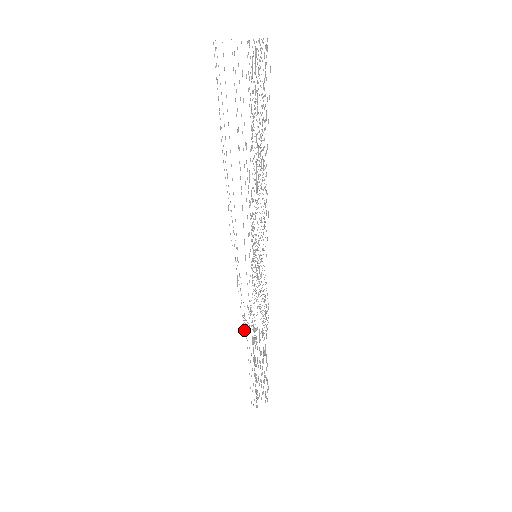
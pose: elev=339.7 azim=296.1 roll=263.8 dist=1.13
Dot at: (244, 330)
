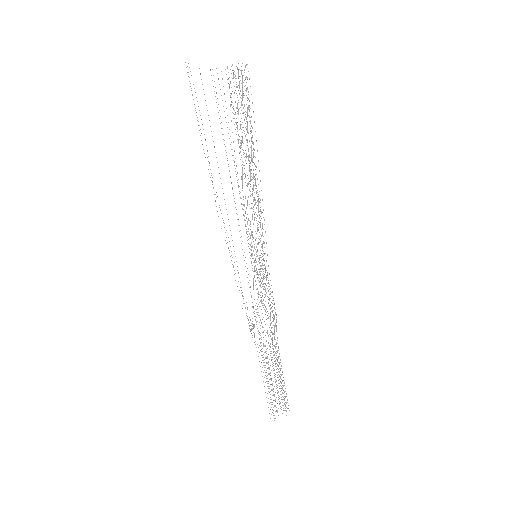
Dot at: (250, 329)
